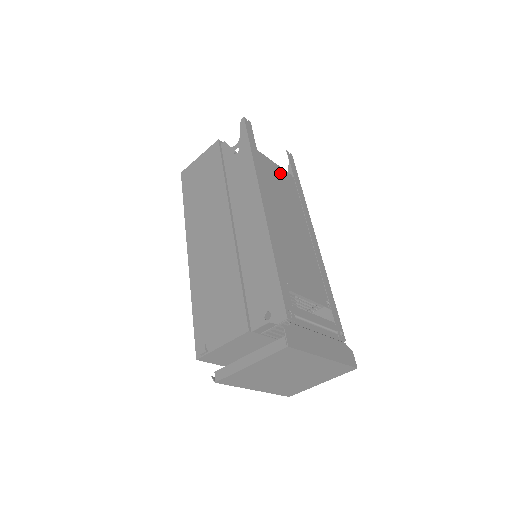
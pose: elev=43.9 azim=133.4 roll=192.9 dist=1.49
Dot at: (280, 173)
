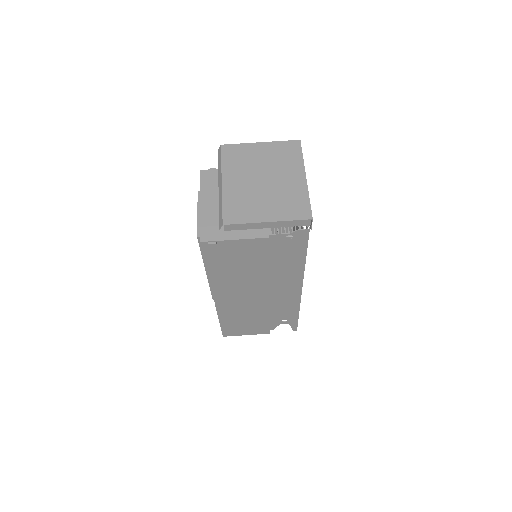
Dot at: occluded
